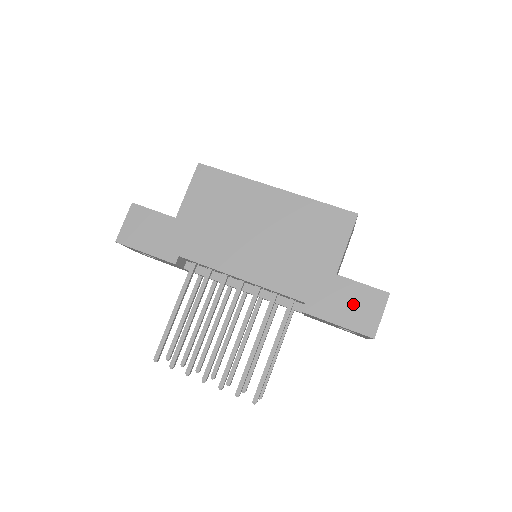
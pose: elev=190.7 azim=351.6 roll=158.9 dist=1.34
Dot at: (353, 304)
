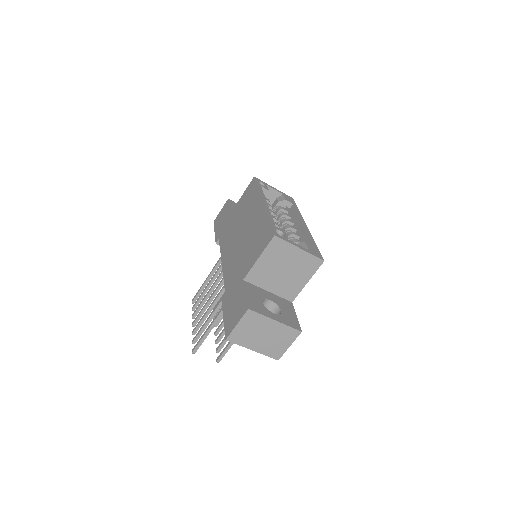
Dot at: (235, 307)
